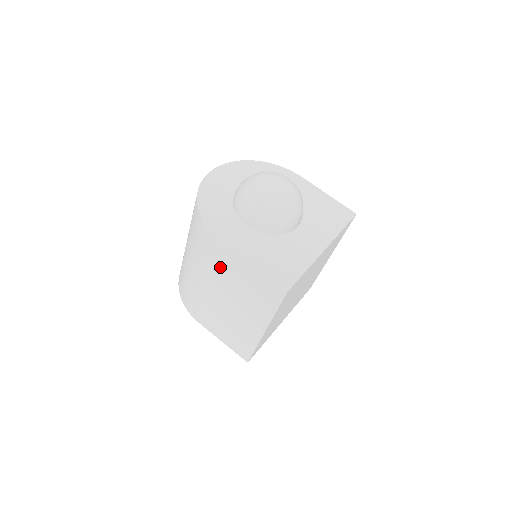
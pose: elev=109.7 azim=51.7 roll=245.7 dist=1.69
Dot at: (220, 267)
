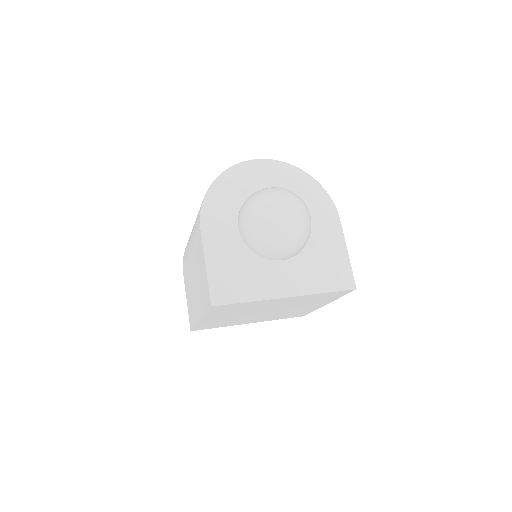
Dot at: (196, 244)
